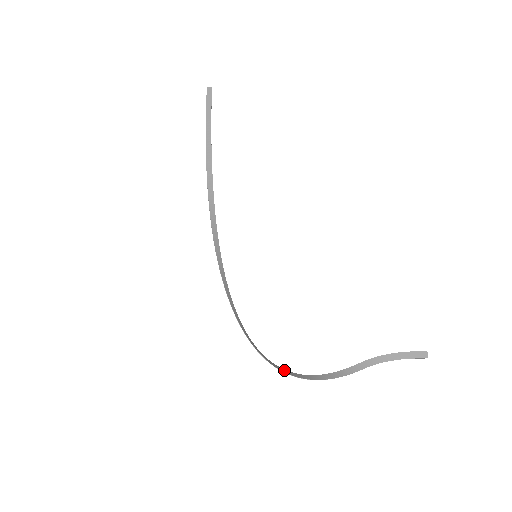
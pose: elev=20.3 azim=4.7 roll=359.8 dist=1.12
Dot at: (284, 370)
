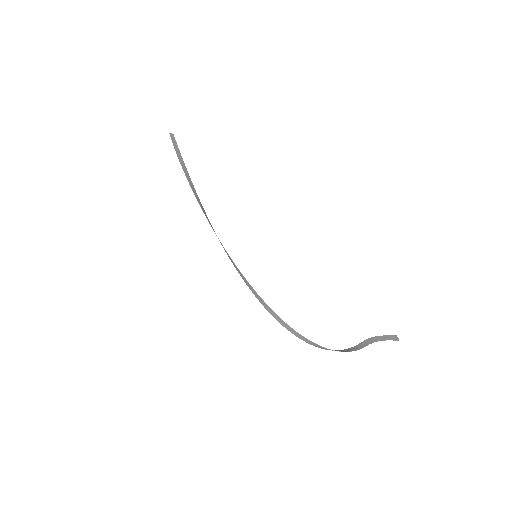
Dot at: (314, 345)
